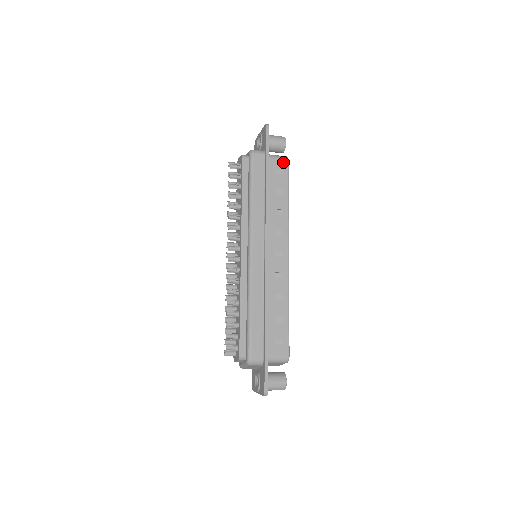
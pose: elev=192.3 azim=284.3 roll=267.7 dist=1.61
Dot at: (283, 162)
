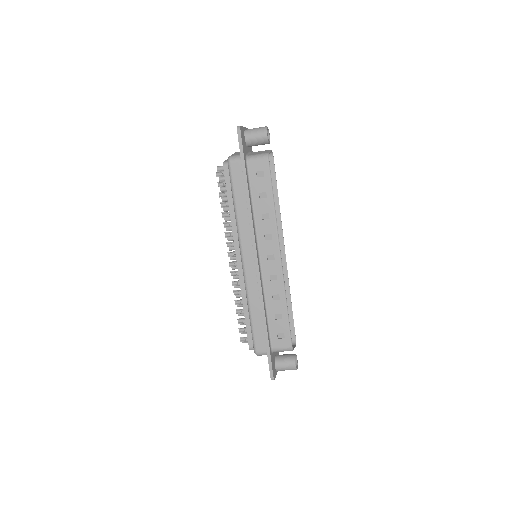
Dot at: (263, 162)
